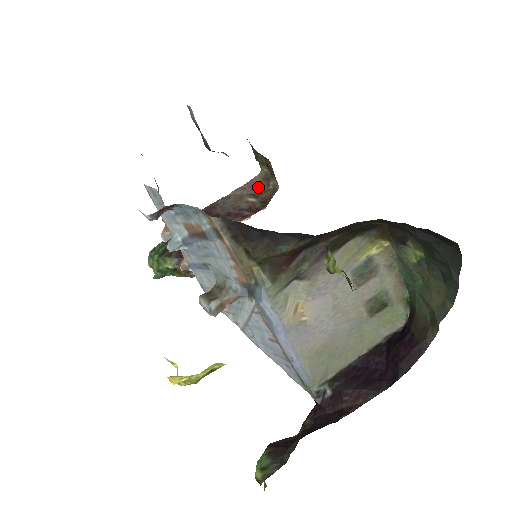
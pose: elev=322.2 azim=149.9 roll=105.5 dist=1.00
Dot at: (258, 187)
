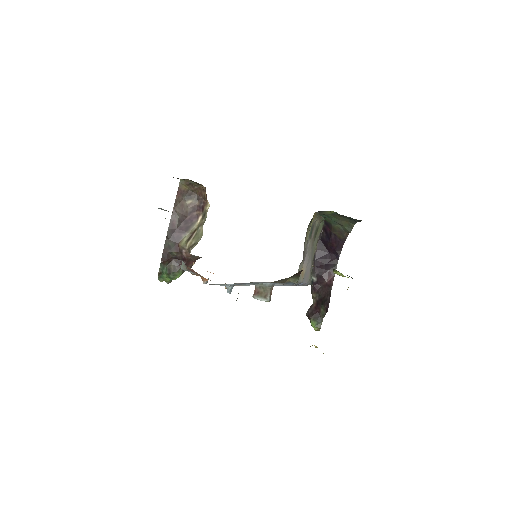
Dot at: (186, 191)
